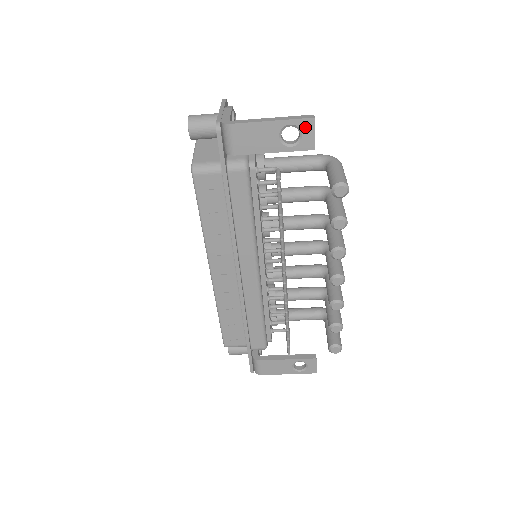
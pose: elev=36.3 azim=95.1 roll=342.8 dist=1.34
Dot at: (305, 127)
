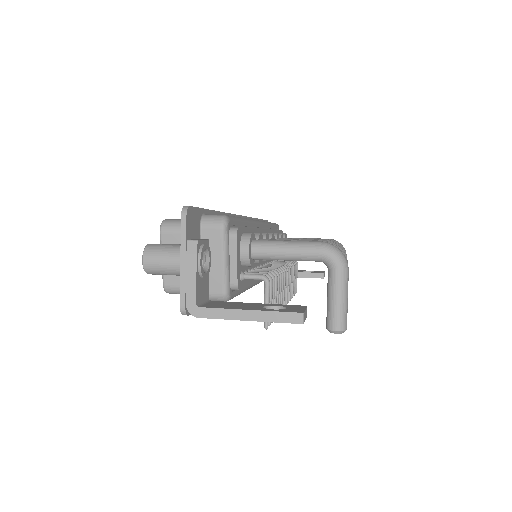
Dot at: occluded
